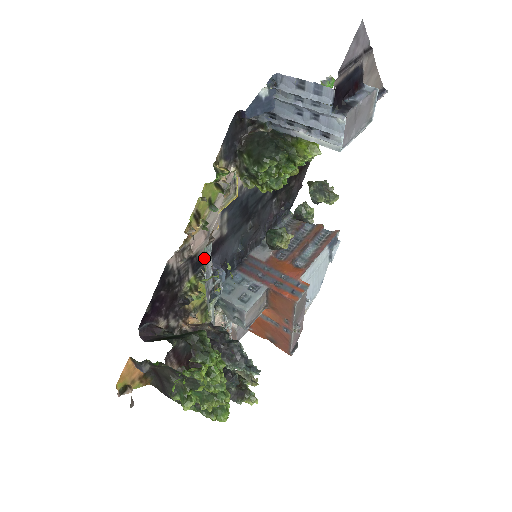
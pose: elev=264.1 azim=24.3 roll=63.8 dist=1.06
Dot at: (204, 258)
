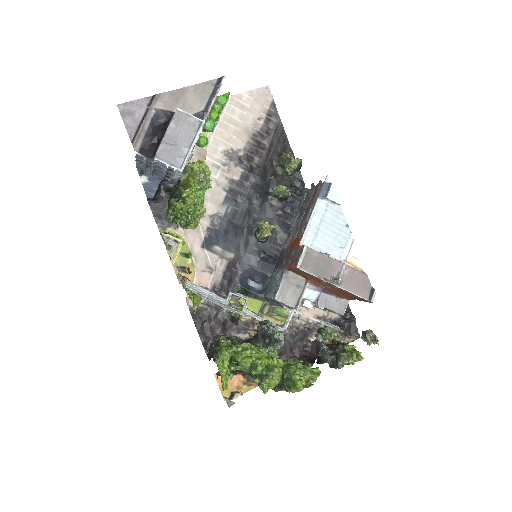
Dot at: (193, 292)
